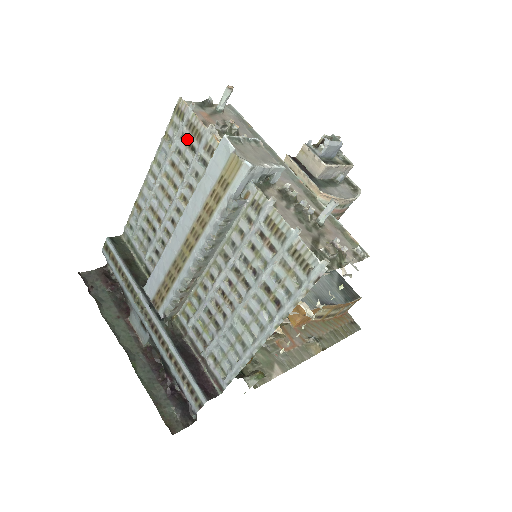
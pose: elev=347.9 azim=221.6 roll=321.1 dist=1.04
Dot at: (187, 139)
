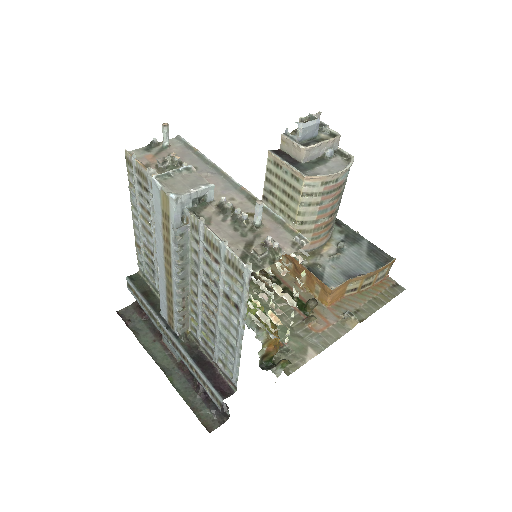
Dot at: (141, 183)
